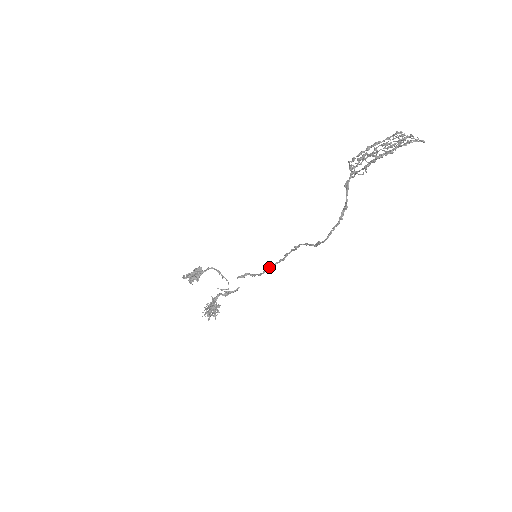
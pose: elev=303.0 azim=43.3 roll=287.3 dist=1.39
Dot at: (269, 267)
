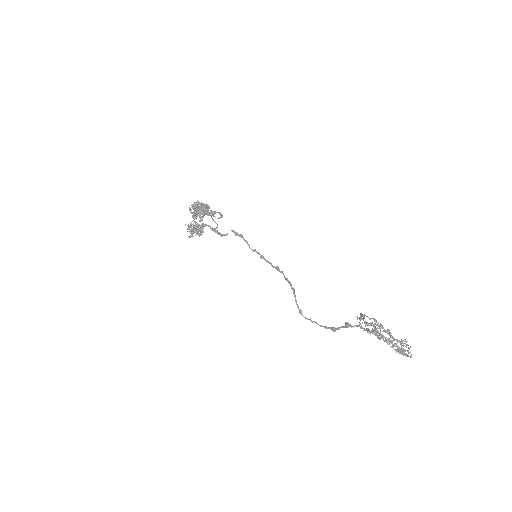
Dot at: (260, 254)
